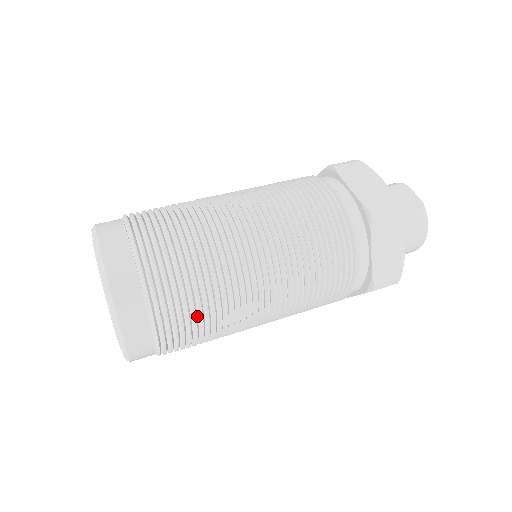
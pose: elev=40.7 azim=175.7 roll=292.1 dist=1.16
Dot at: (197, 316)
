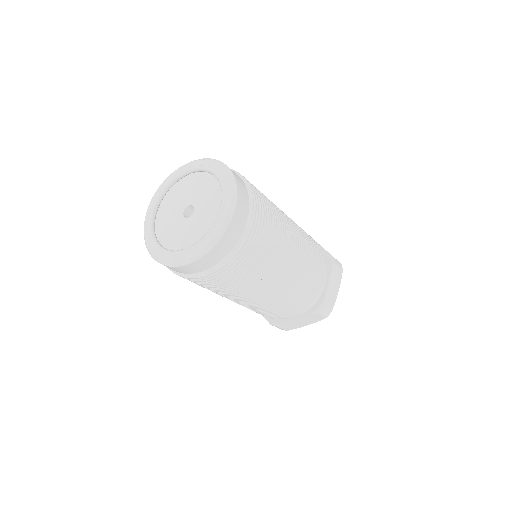
Dot at: (260, 249)
